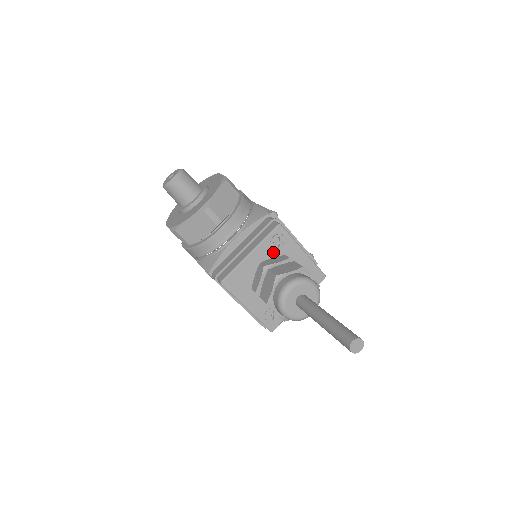
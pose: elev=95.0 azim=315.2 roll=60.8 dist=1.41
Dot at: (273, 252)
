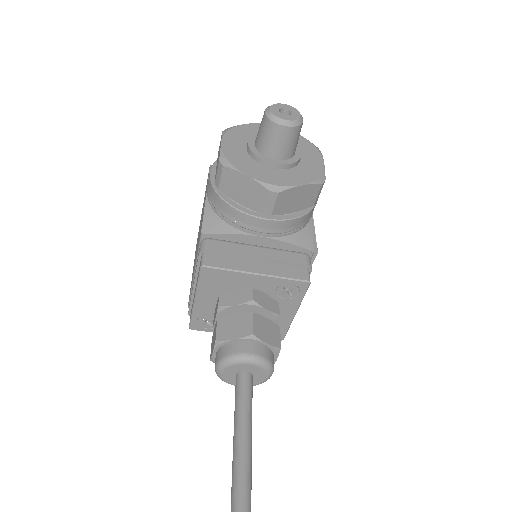
Dot at: (274, 291)
